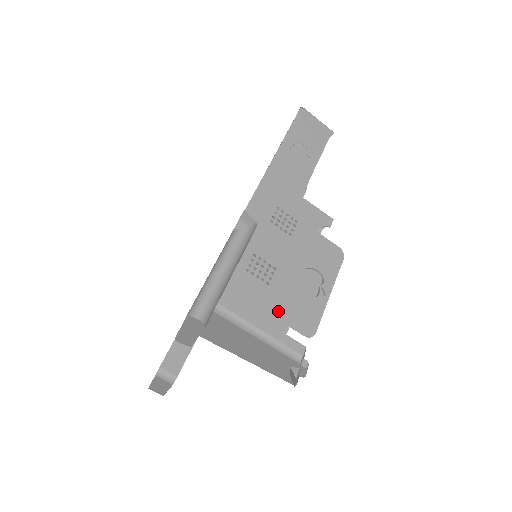
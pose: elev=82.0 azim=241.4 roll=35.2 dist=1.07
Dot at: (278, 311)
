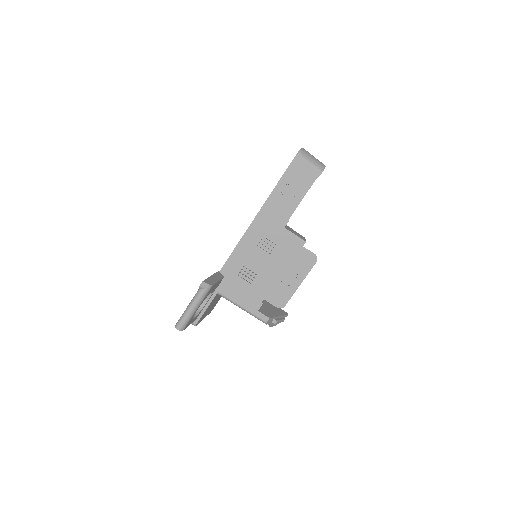
Dot at: (255, 298)
